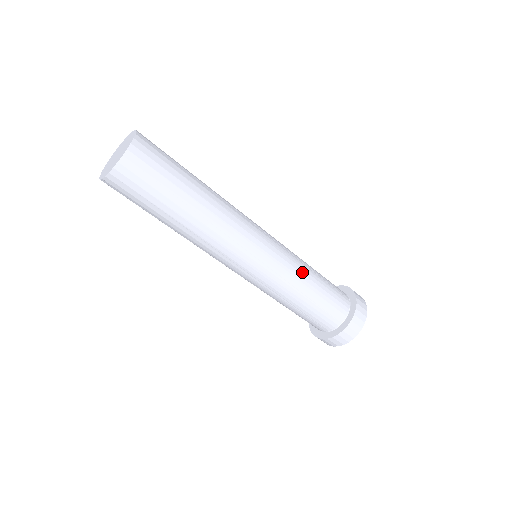
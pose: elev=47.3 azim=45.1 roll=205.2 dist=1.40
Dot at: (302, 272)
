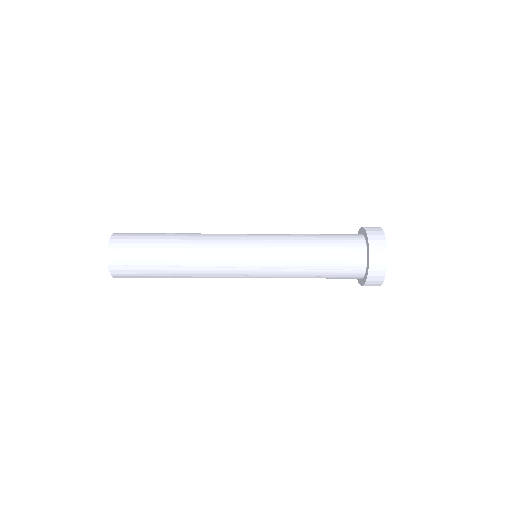
Dot at: (294, 239)
